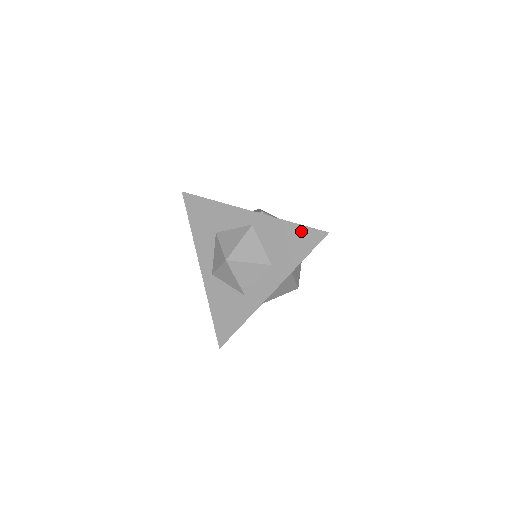
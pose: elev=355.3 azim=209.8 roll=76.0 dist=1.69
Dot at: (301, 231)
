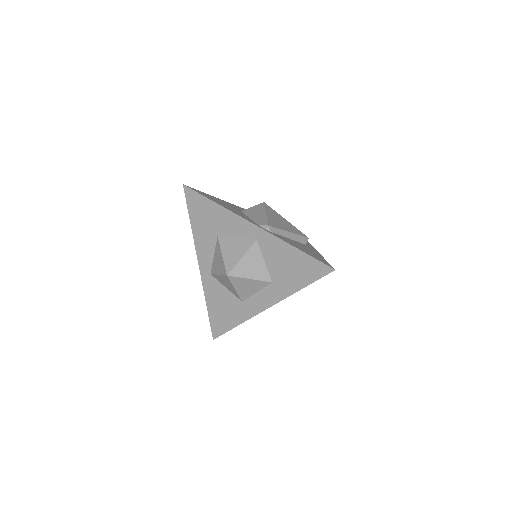
Dot at: (307, 260)
